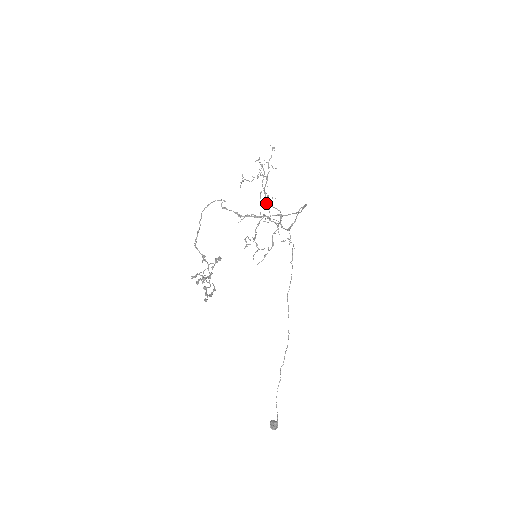
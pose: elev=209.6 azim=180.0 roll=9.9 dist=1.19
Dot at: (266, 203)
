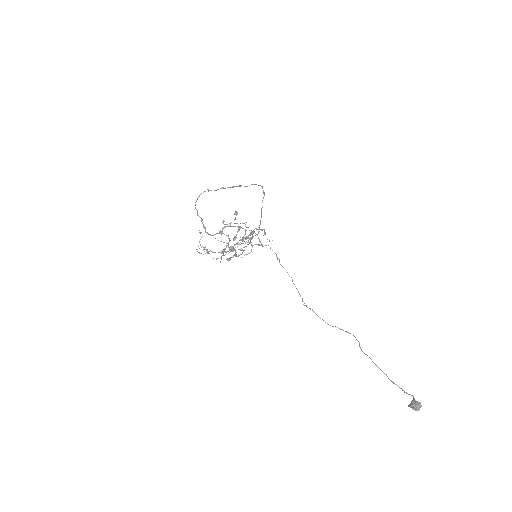
Dot at: (229, 250)
